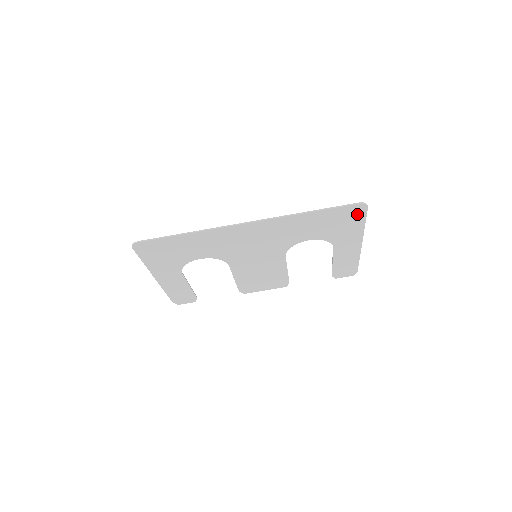
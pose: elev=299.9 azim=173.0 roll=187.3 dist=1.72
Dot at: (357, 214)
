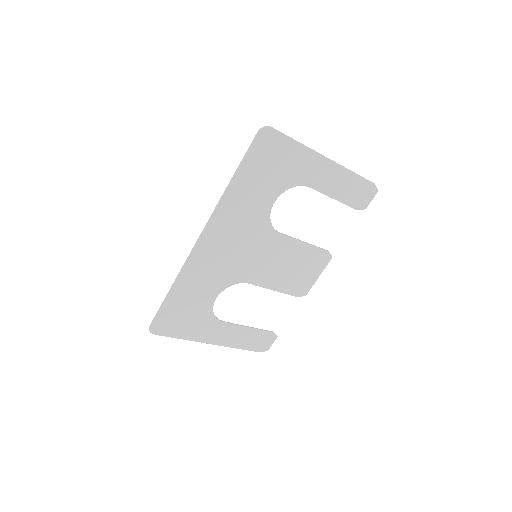
Dot at: (273, 142)
